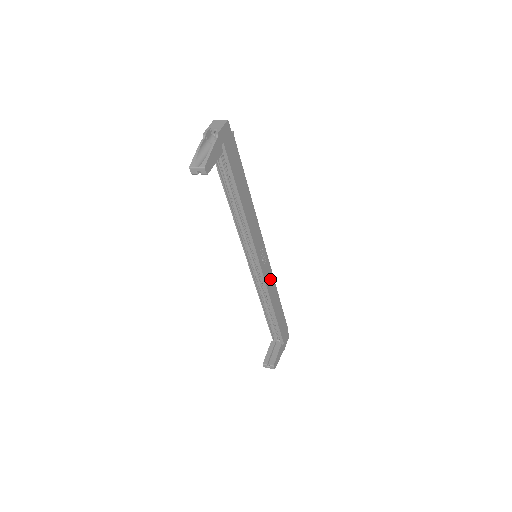
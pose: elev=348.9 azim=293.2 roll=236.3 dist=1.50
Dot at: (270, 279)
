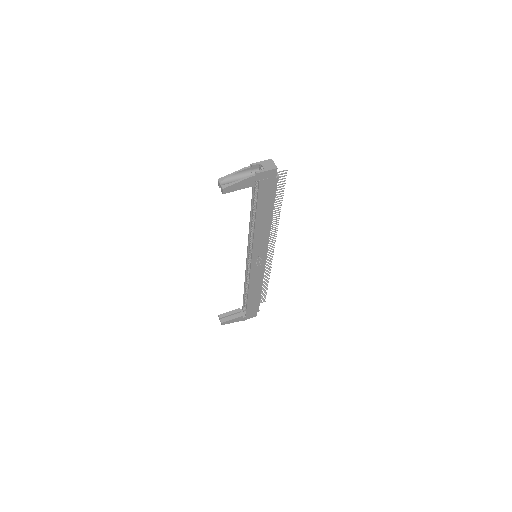
Dot at: (258, 276)
